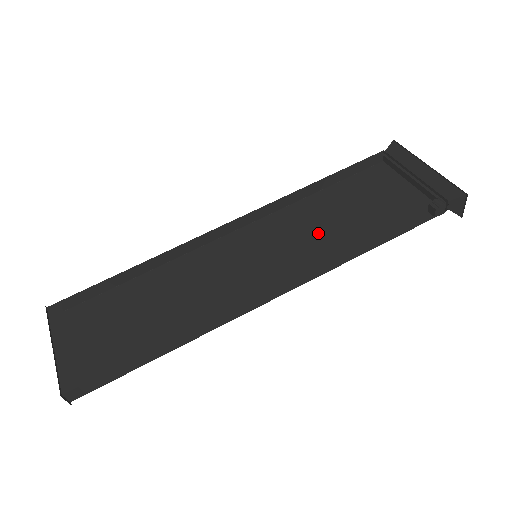
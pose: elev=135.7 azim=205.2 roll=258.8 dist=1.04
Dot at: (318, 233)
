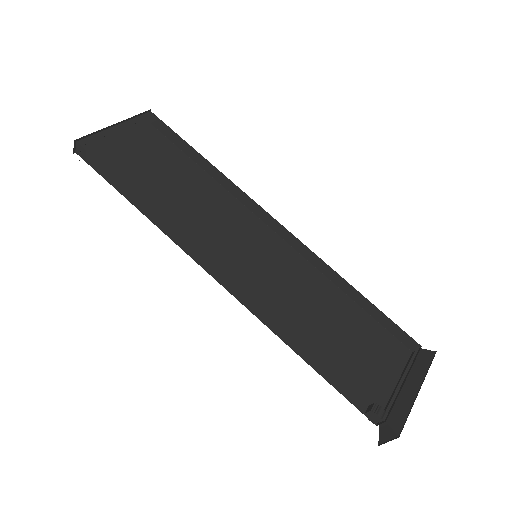
Dot at: (303, 306)
